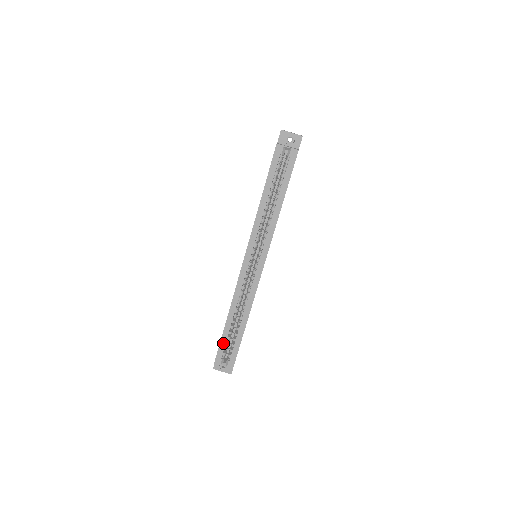
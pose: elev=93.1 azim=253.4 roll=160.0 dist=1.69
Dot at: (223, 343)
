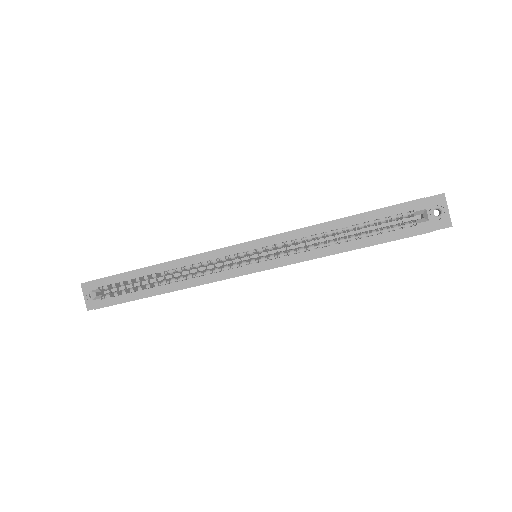
Dot at: (120, 278)
